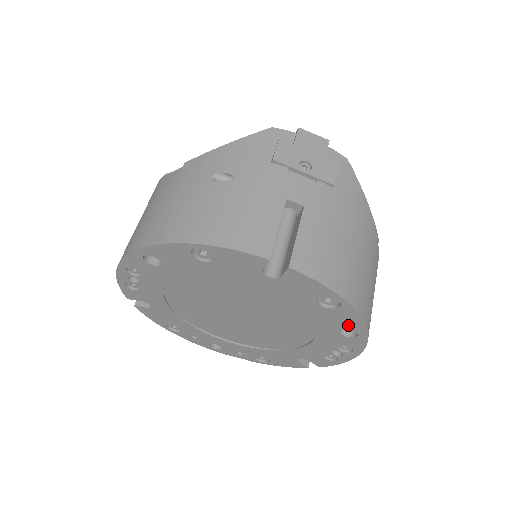
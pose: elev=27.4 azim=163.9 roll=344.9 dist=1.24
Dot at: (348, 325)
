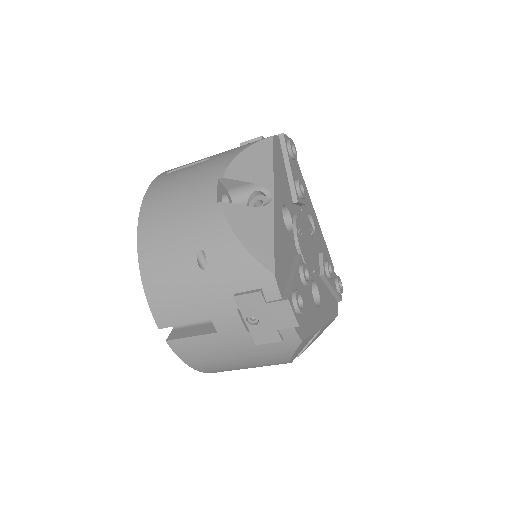
Dot at: occluded
